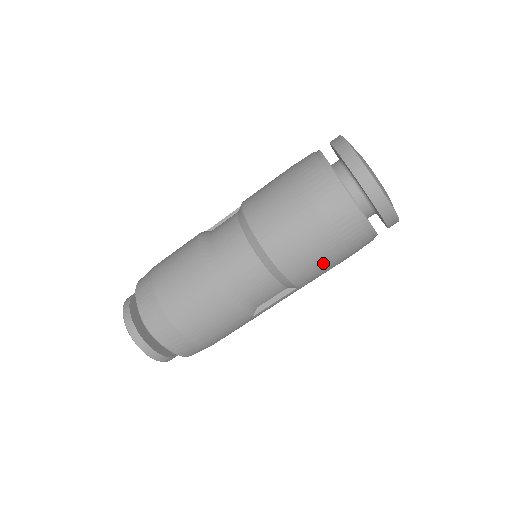
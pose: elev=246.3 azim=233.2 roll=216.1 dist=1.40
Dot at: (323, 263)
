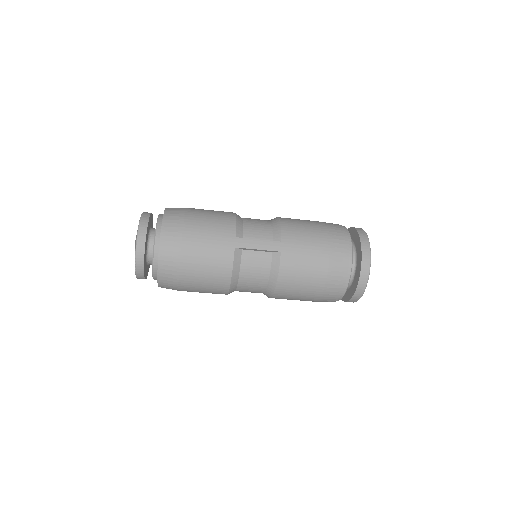
Dot at: occluded
